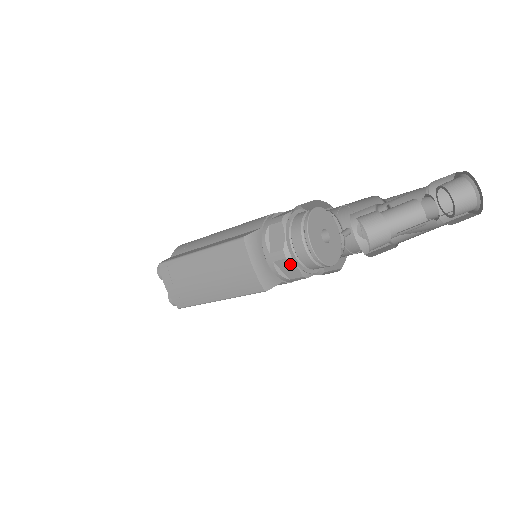
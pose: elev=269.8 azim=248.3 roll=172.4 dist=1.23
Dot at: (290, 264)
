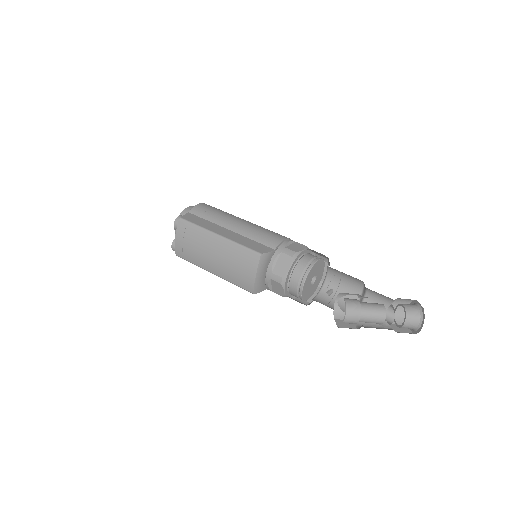
Dot at: (281, 287)
